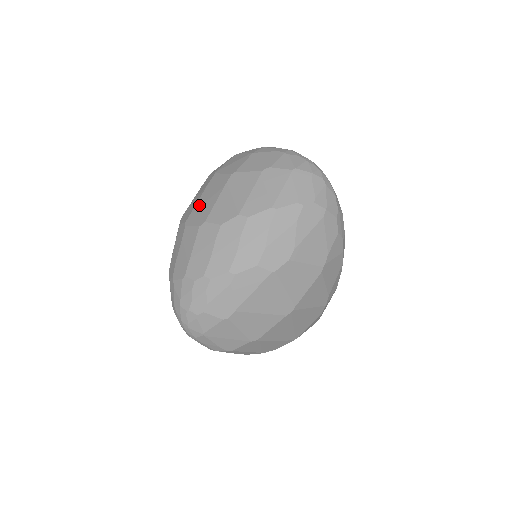
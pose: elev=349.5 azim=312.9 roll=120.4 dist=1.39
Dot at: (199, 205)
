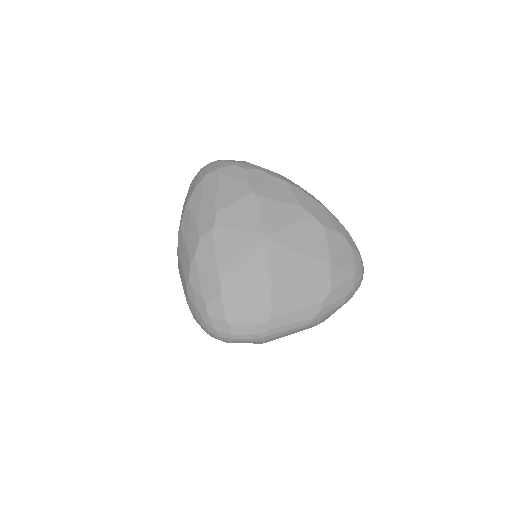
Dot at: occluded
